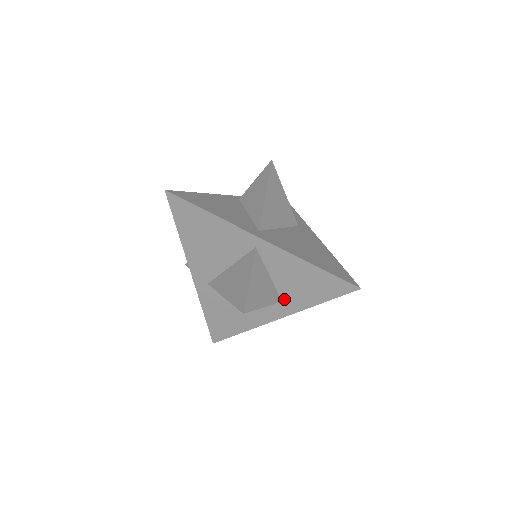
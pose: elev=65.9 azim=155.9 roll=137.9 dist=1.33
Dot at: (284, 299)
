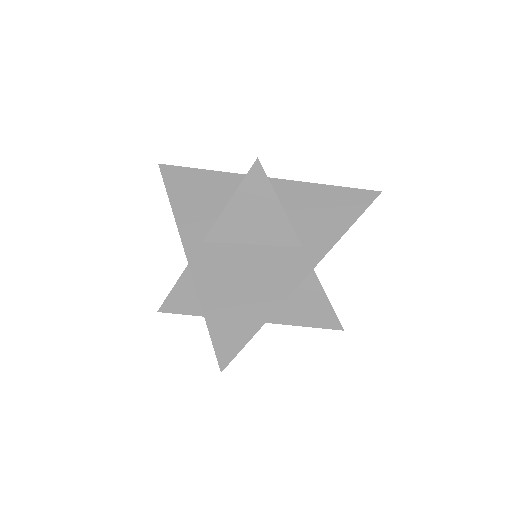
Dot at: occluded
